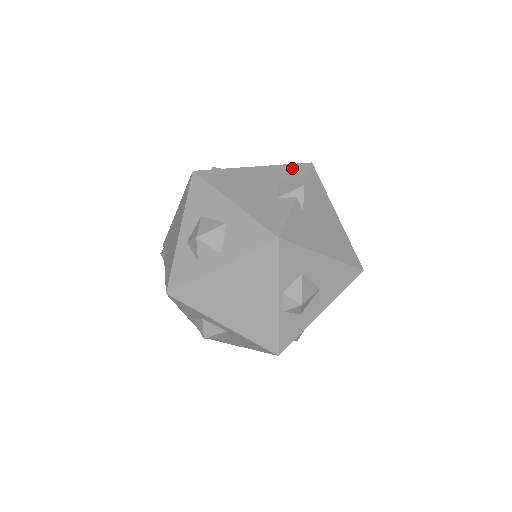
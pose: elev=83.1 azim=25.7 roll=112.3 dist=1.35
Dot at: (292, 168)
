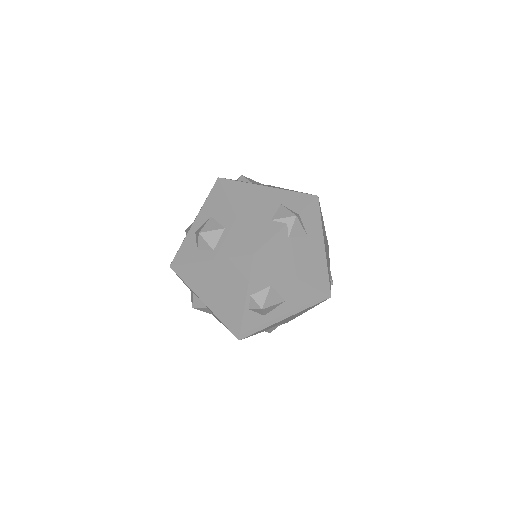
Dot at: (298, 196)
